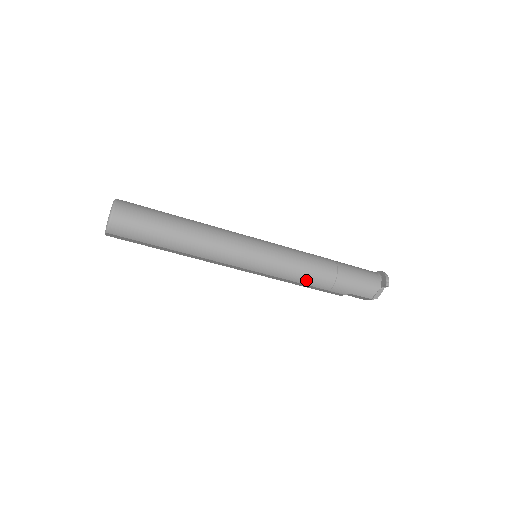
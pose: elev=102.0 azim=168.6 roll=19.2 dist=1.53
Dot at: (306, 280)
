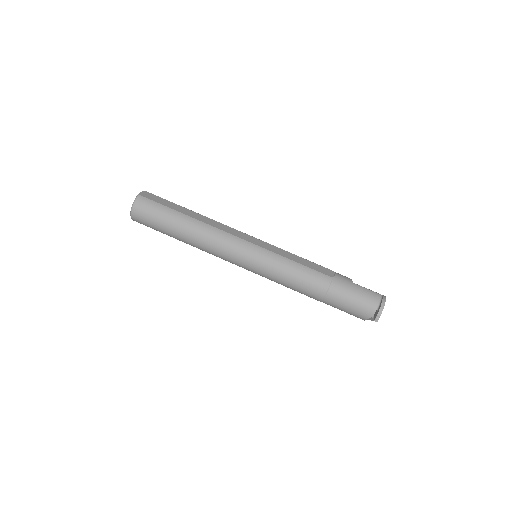
Dot at: (295, 290)
